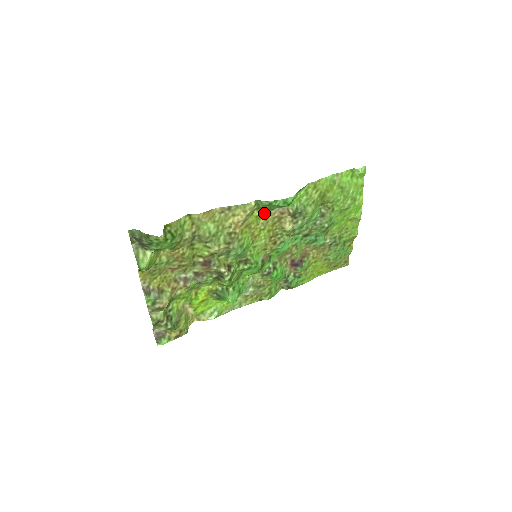
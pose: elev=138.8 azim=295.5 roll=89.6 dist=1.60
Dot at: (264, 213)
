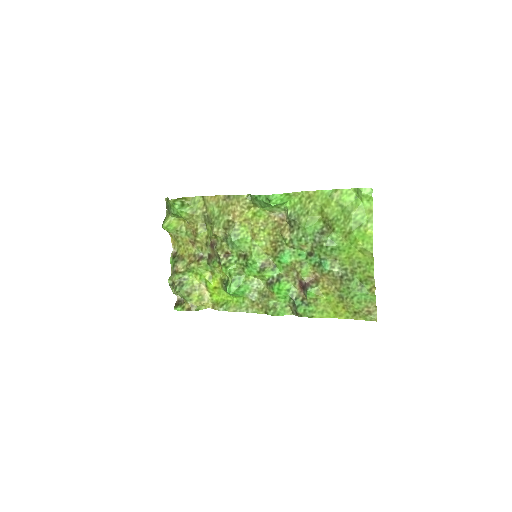
Dot at: (261, 212)
